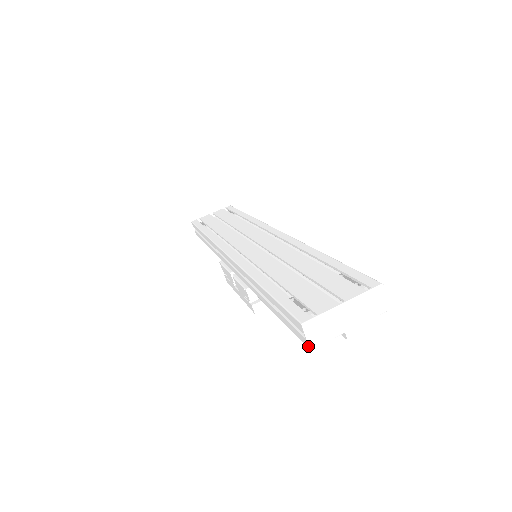
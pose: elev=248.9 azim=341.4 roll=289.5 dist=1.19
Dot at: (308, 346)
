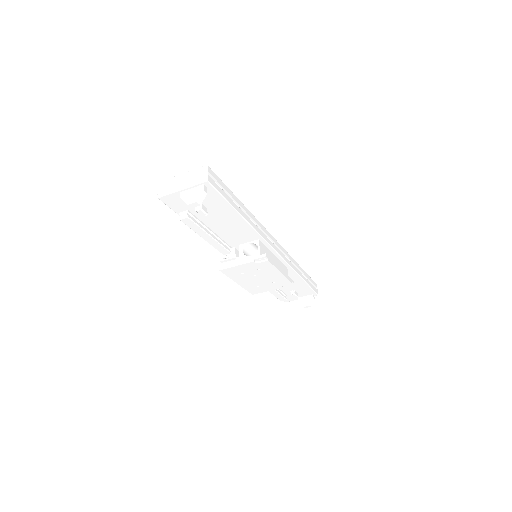
Dot at: (158, 196)
